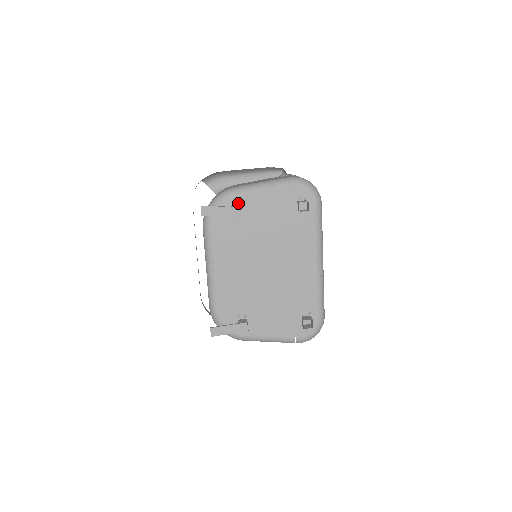
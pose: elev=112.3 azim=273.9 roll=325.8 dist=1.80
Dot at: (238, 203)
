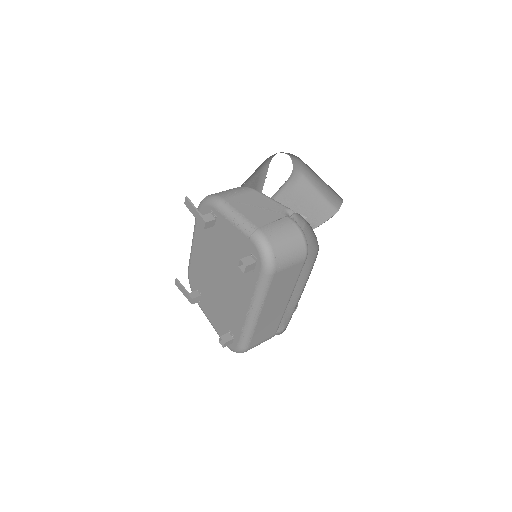
Dot at: (215, 215)
